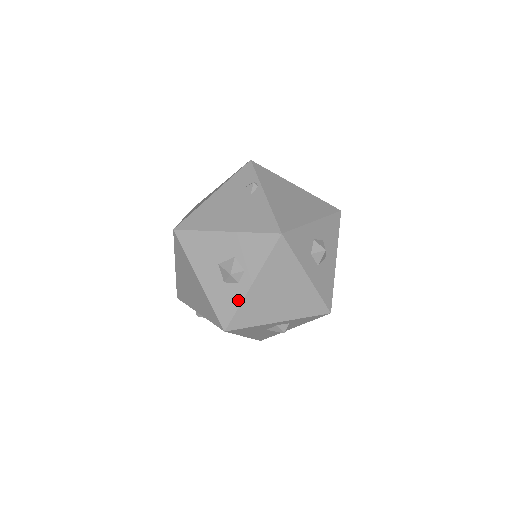
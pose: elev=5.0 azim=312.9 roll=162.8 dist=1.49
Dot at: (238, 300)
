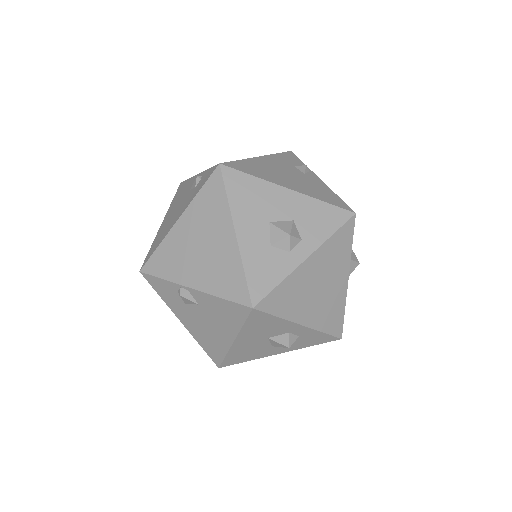
Dot at: (284, 272)
